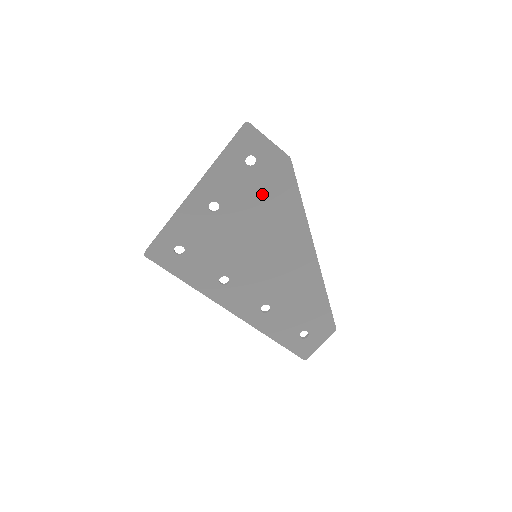
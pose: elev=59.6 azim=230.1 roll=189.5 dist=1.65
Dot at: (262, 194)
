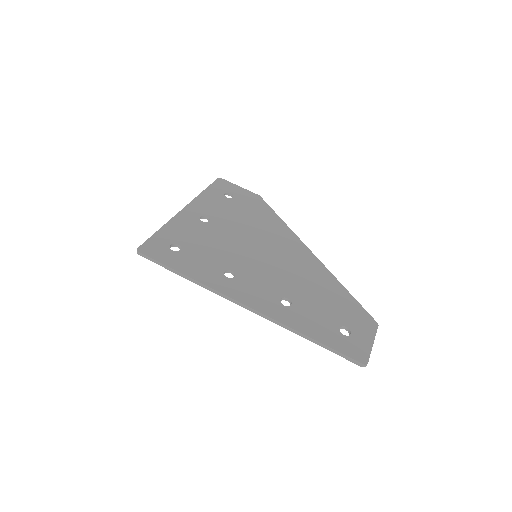
Dot at: (245, 213)
